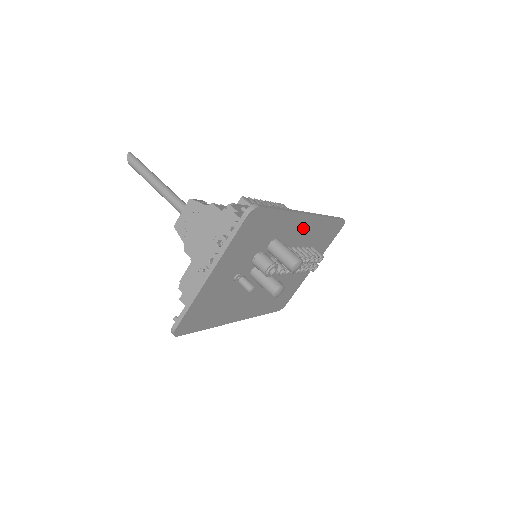
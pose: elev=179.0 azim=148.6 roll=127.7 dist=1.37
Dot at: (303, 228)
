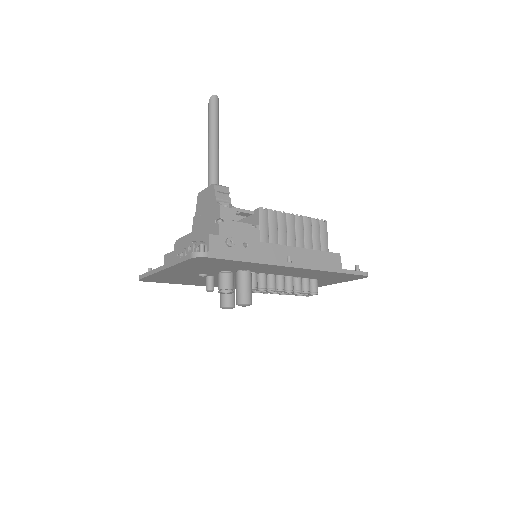
Dot at: (291, 270)
